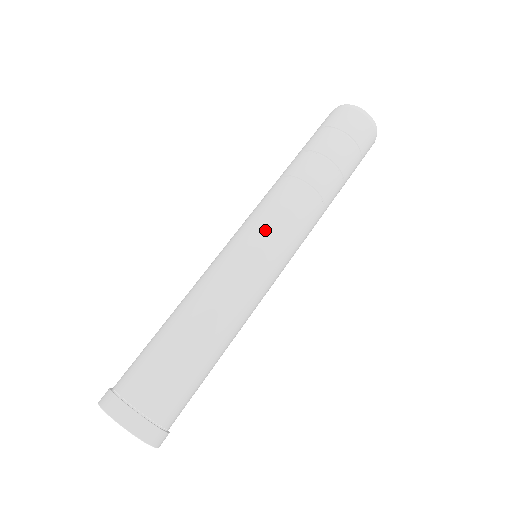
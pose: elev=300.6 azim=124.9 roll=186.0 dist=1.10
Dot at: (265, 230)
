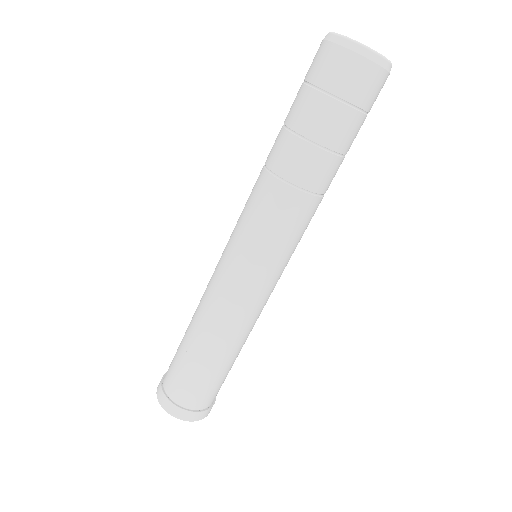
Dot at: (259, 253)
